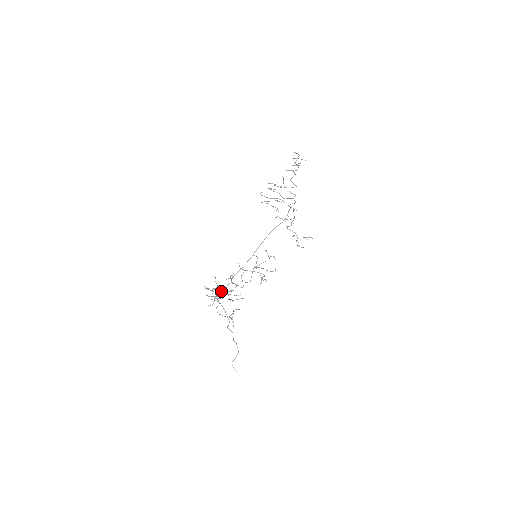
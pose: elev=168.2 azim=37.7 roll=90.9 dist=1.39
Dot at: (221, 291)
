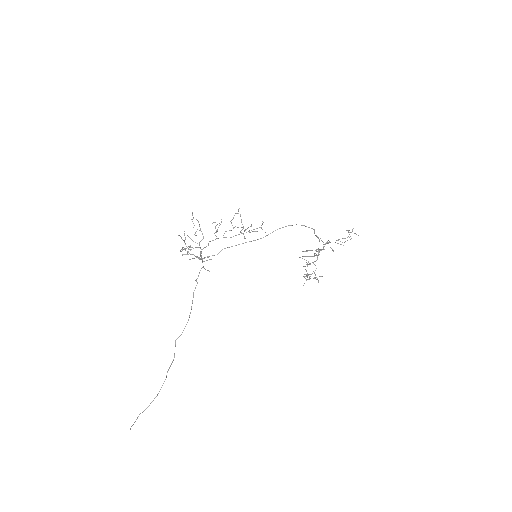
Dot at: occluded
